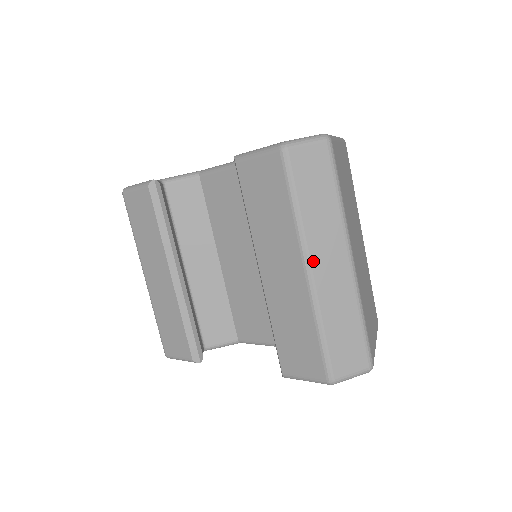
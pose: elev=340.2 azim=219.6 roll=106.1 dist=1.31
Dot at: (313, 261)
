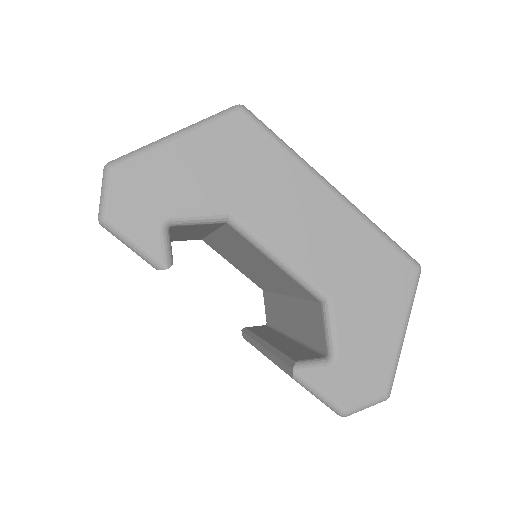
Dot at: occluded
